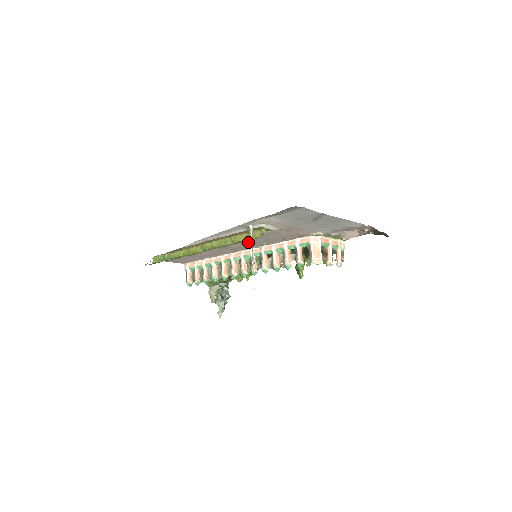
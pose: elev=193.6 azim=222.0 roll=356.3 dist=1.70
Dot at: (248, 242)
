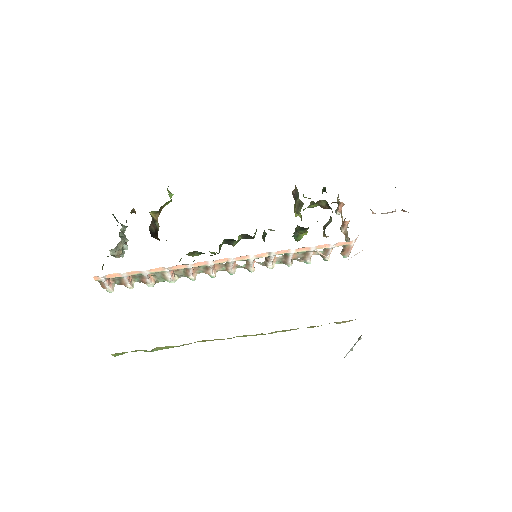
Dot at: occluded
